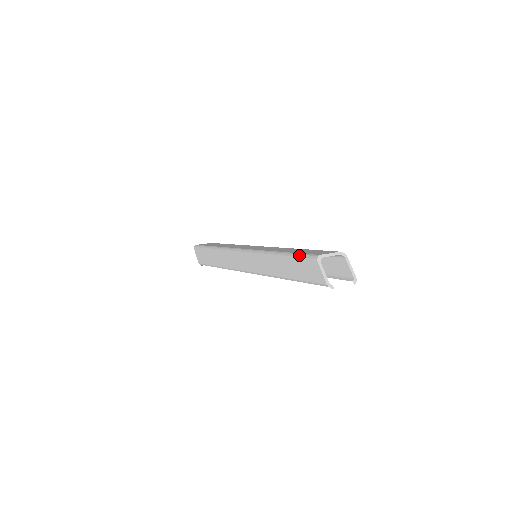
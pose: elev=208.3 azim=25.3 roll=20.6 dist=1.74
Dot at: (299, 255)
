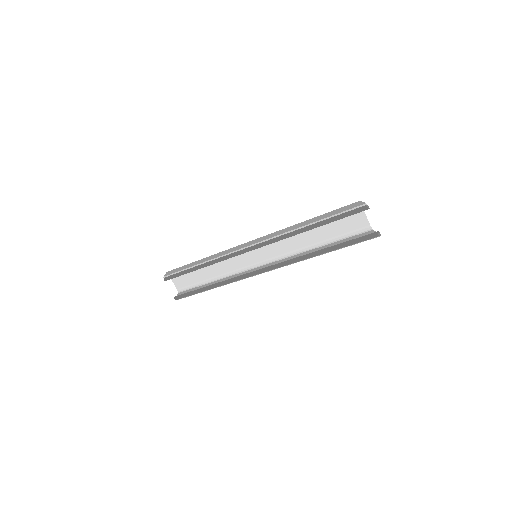
Dot at: occluded
